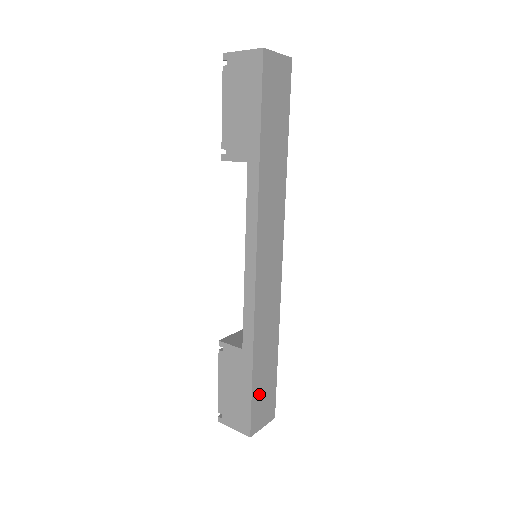
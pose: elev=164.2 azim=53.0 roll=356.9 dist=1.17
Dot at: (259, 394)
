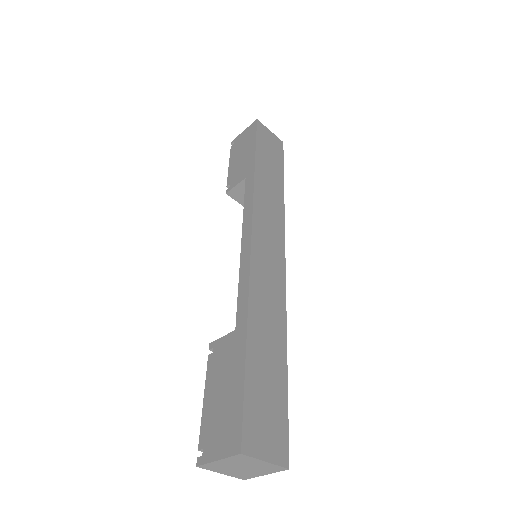
Dot at: (257, 393)
